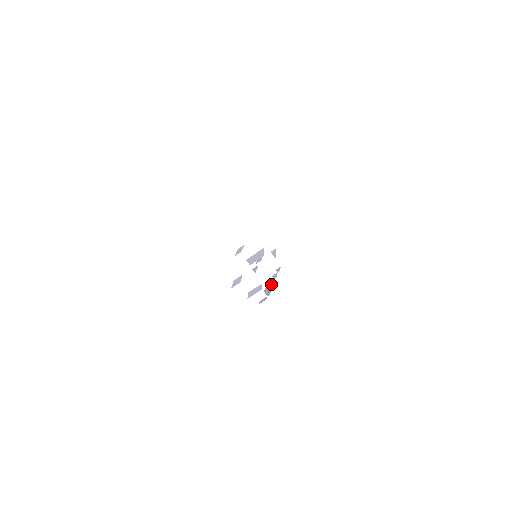
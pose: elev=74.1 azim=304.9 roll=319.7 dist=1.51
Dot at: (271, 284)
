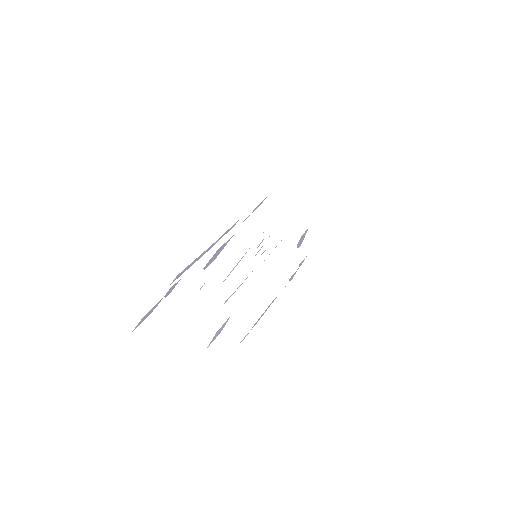
Dot at: (277, 295)
